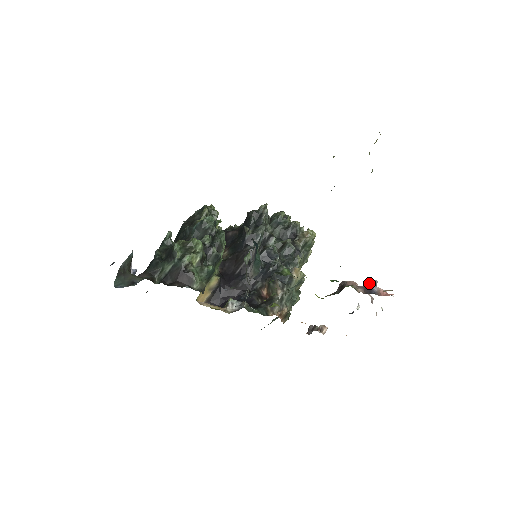
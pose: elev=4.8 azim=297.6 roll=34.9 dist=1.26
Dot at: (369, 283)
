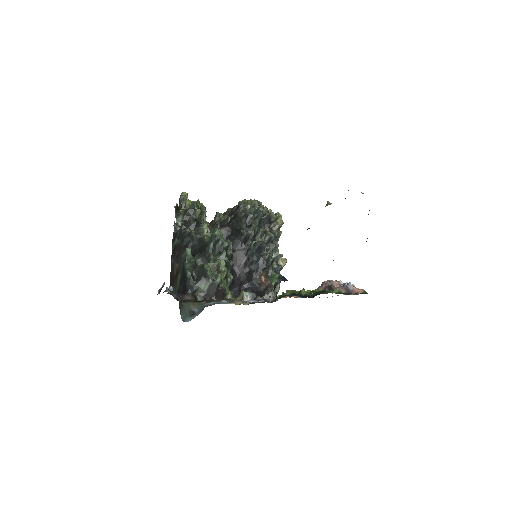
Dot at: (347, 285)
